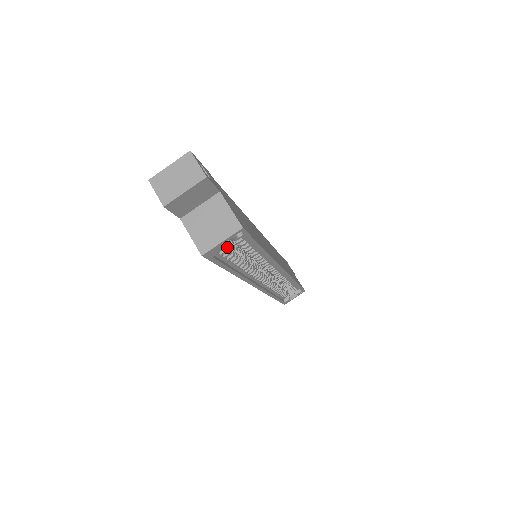
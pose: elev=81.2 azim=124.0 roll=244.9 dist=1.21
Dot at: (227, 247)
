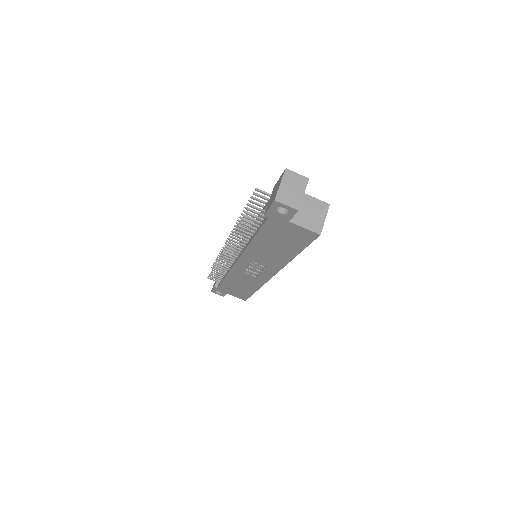
Dot at: occluded
